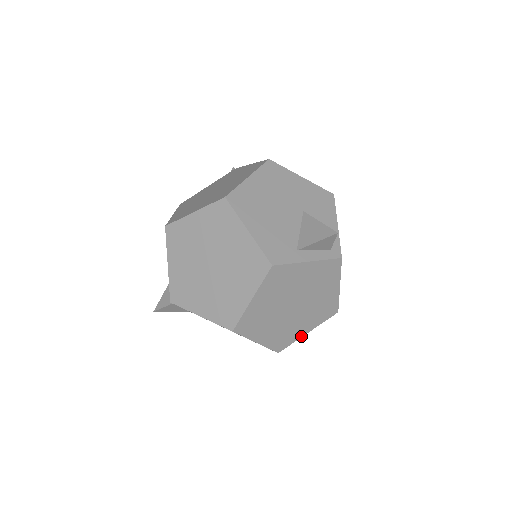
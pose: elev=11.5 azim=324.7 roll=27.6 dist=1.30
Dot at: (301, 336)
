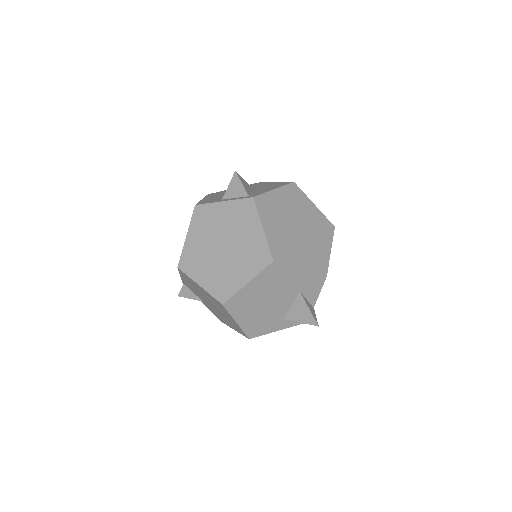
Dot at: (241, 287)
